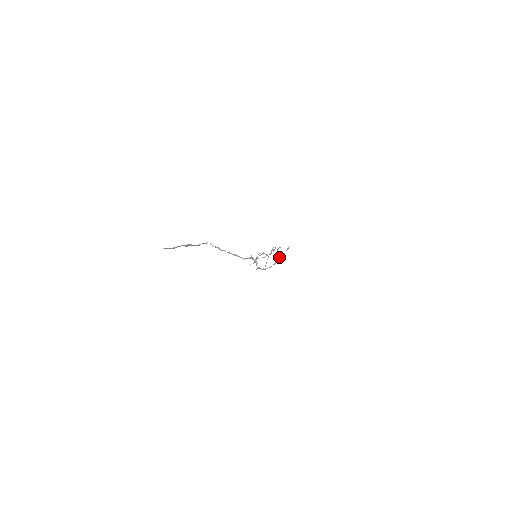
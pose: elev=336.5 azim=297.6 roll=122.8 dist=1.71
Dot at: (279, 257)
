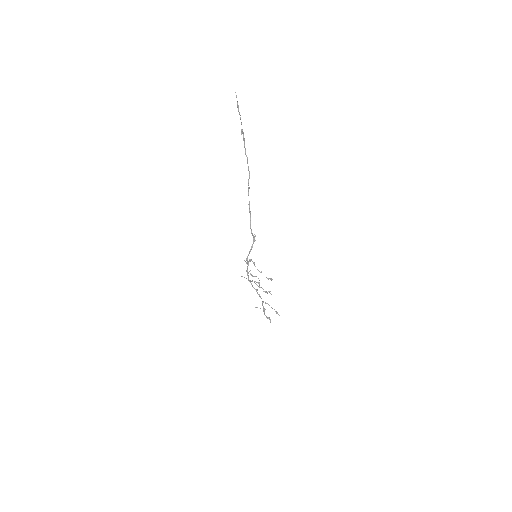
Dot at: occluded
